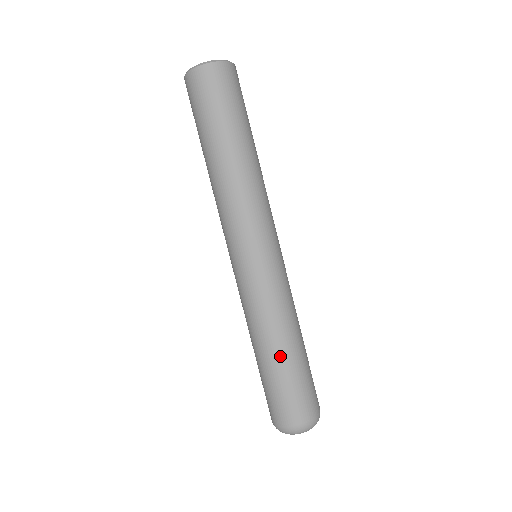
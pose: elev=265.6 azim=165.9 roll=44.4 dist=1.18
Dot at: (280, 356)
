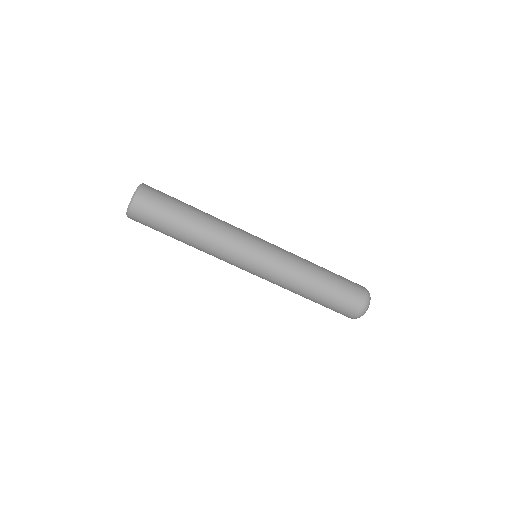
Dot at: (322, 280)
